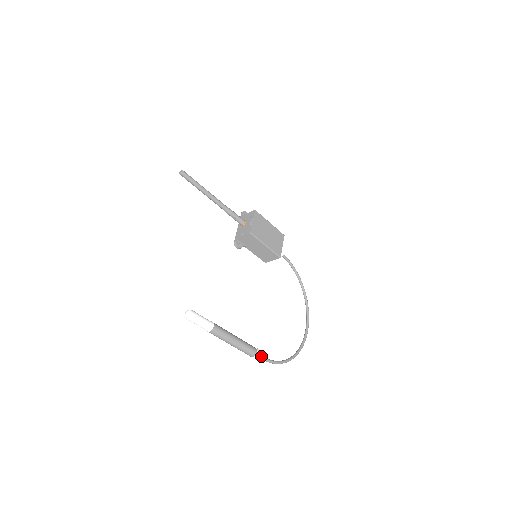
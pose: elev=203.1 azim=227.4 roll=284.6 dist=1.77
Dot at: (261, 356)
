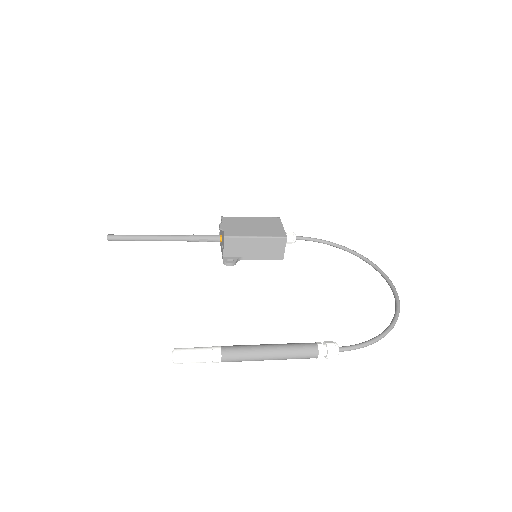
Dot at: (328, 347)
